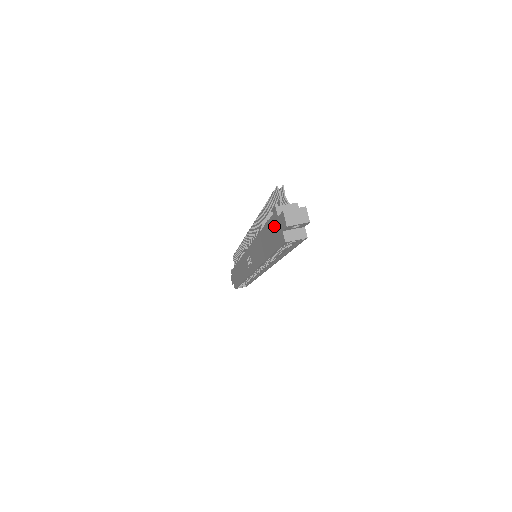
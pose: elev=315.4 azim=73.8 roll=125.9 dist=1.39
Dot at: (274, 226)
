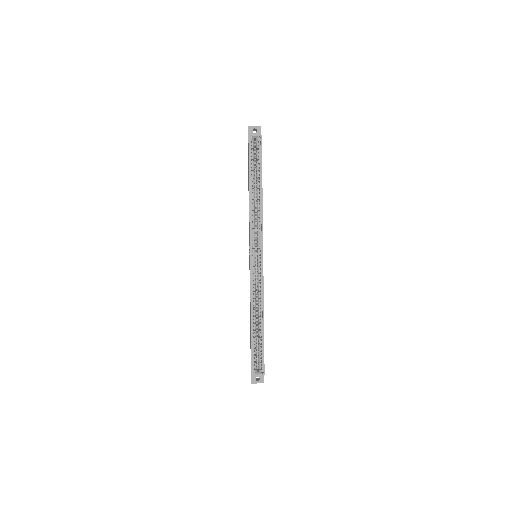
Dot at: occluded
